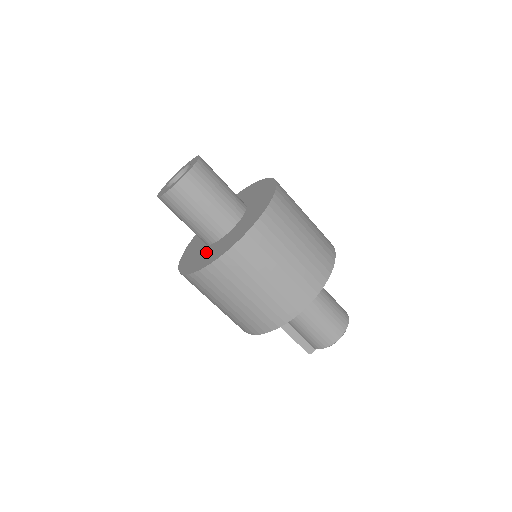
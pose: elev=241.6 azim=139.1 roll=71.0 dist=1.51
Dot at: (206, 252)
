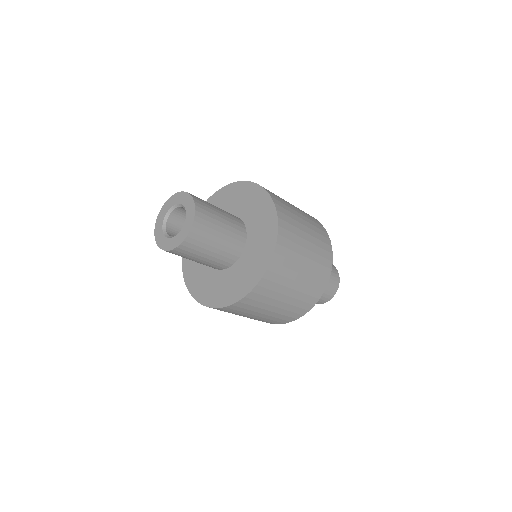
Dot at: (210, 279)
